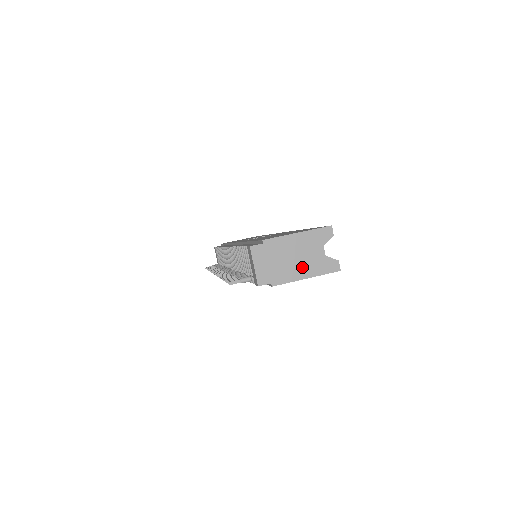
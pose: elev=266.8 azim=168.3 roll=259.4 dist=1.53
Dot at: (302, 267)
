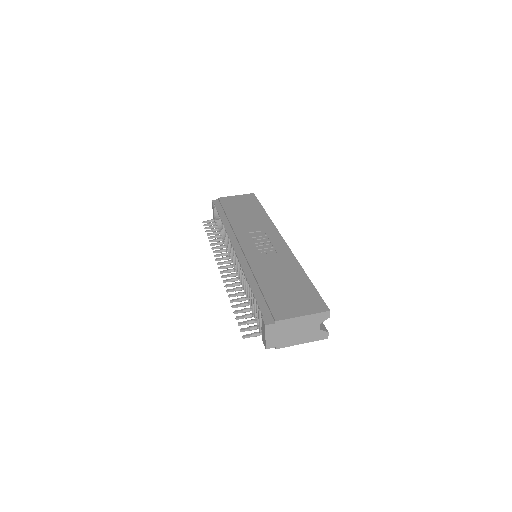
Dot at: (301, 337)
